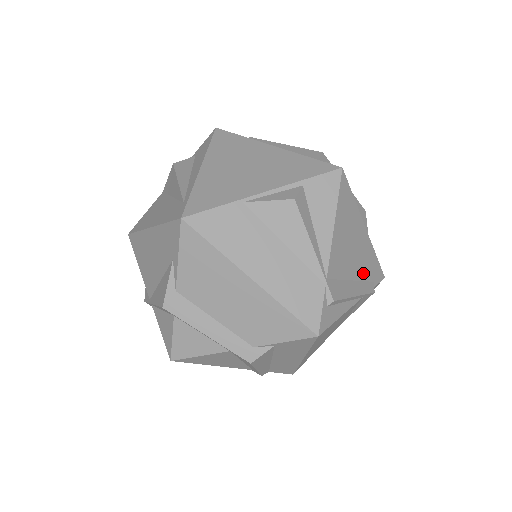
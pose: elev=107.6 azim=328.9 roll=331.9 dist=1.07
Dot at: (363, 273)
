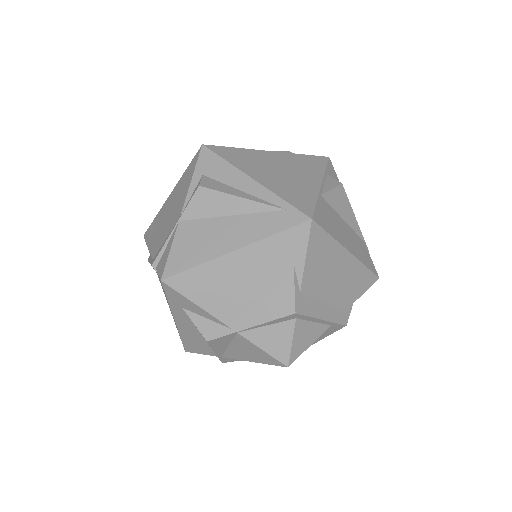
Dot at: occluded
